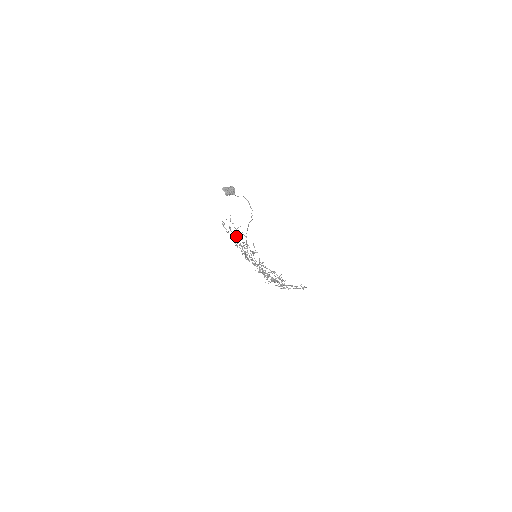
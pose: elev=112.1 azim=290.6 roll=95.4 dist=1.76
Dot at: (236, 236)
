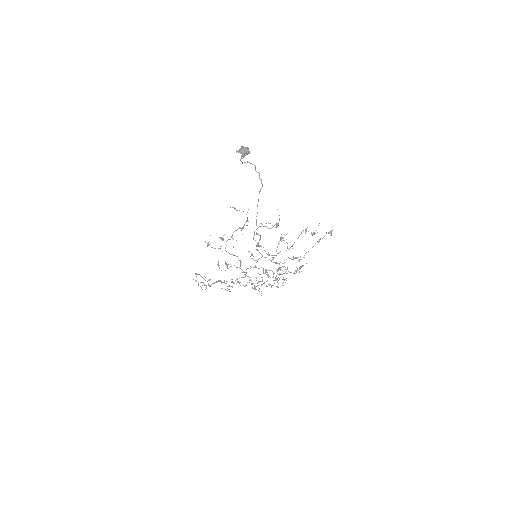
Dot at: occluded
